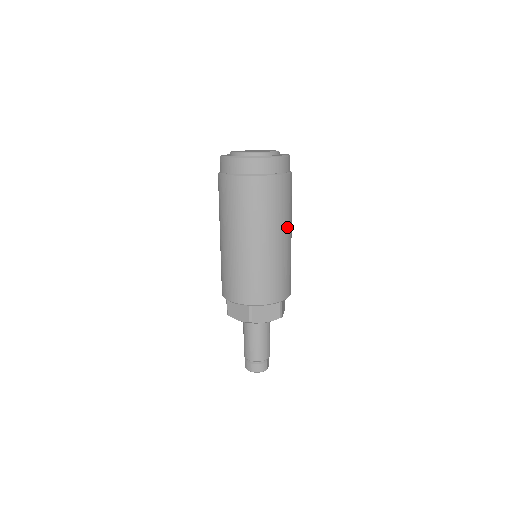
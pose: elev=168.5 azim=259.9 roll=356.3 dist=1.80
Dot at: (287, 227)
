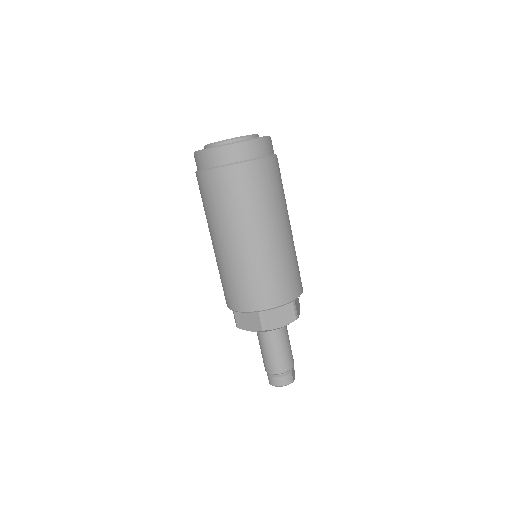
Dot at: (283, 216)
